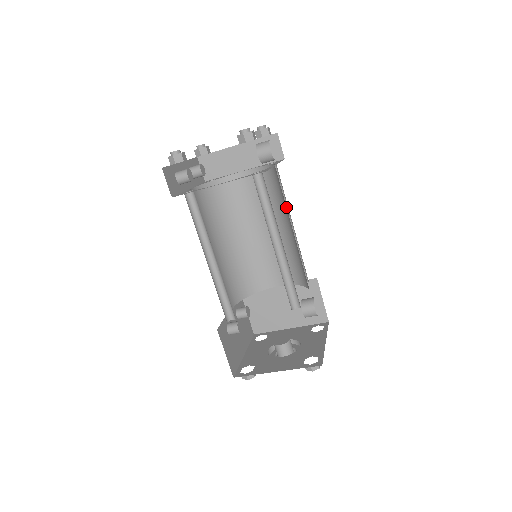
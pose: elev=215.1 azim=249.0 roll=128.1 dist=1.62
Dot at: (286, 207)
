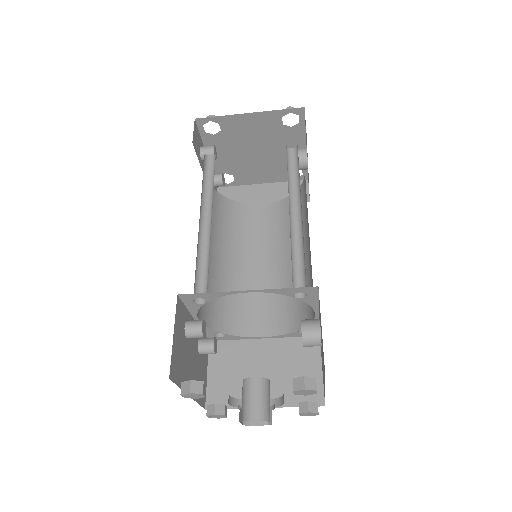
Dot at: (306, 219)
